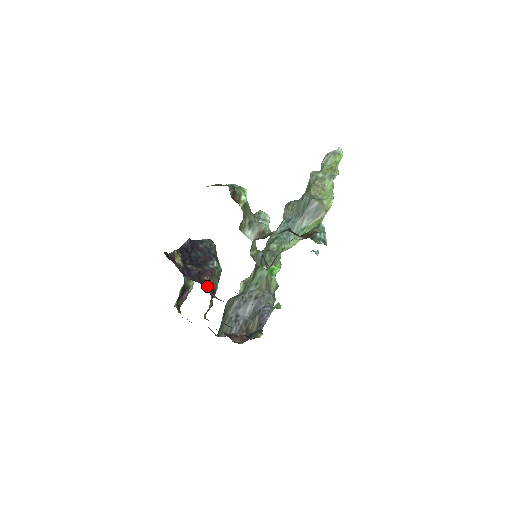
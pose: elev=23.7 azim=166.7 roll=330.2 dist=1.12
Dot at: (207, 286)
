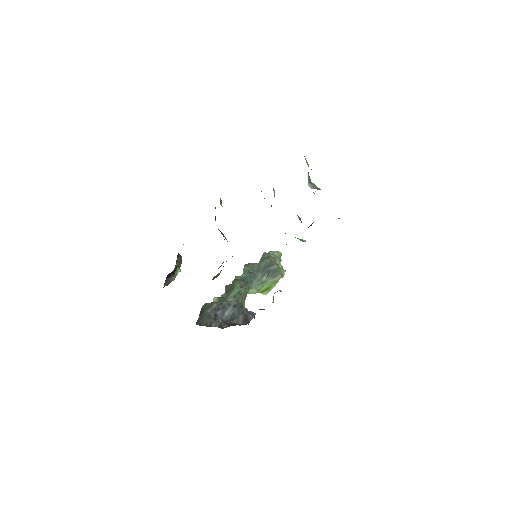
Dot at: occluded
